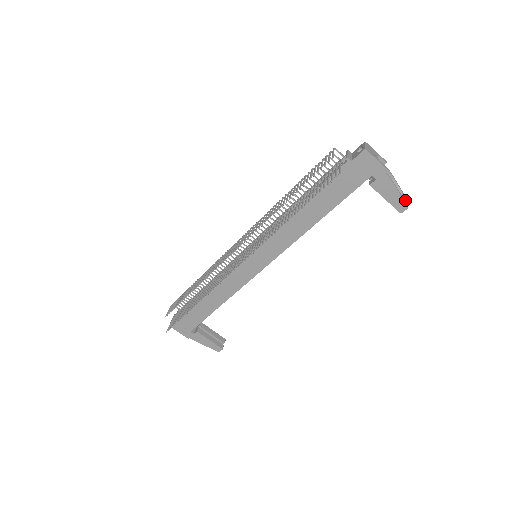
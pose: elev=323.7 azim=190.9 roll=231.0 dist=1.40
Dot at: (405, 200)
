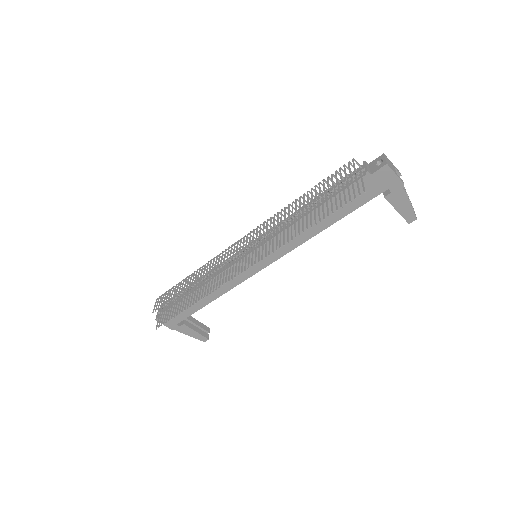
Dot at: occluded
